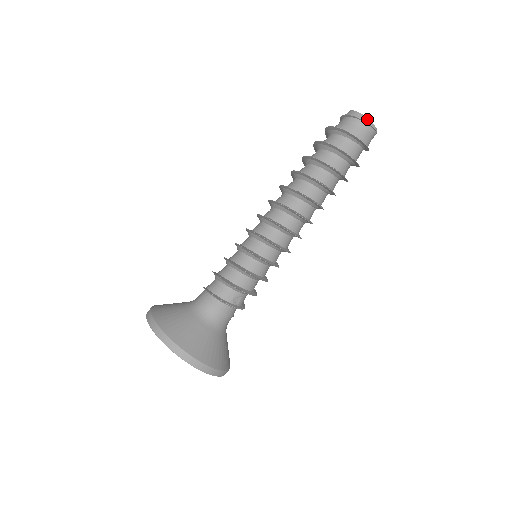
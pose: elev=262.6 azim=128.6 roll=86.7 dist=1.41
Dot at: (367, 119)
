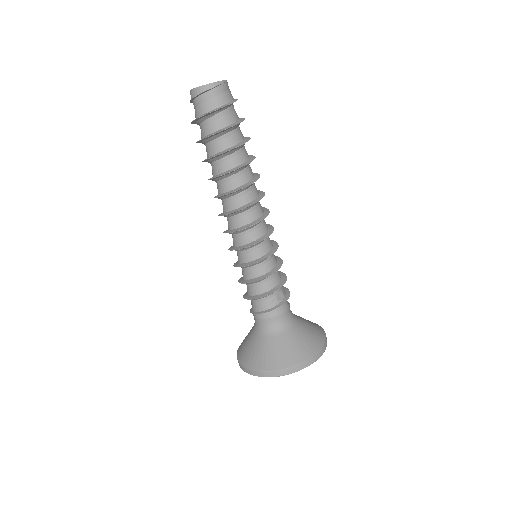
Dot at: (210, 85)
